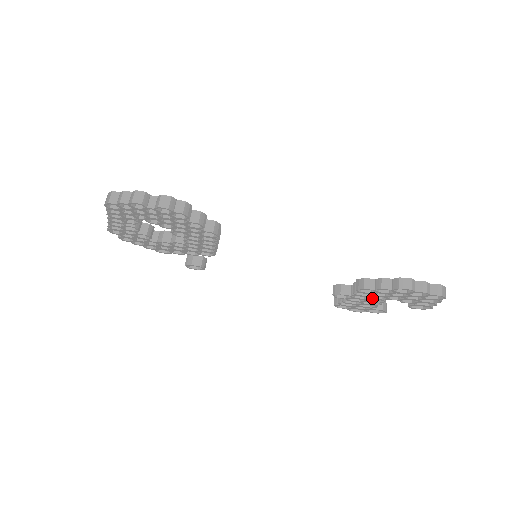
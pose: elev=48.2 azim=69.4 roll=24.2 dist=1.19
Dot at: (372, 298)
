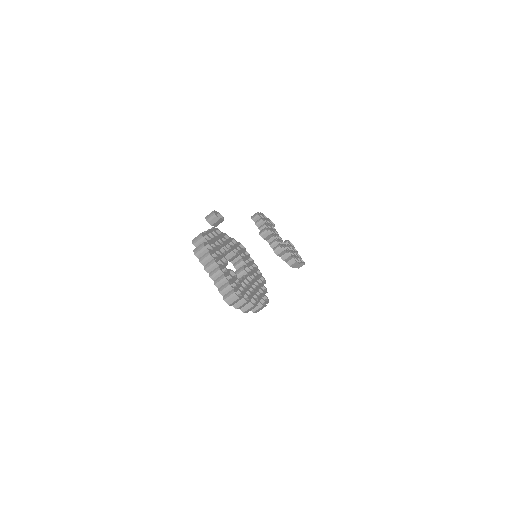
Dot at: occluded
